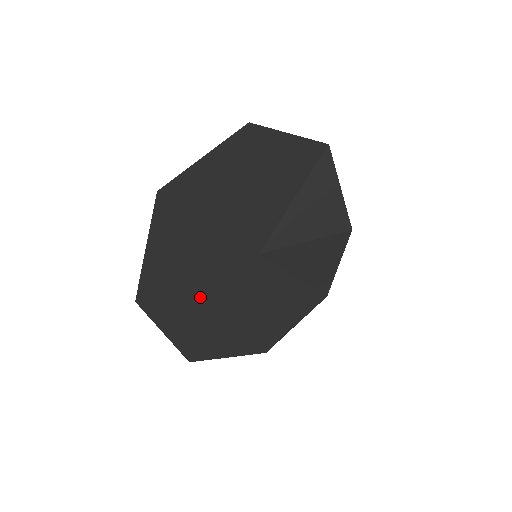
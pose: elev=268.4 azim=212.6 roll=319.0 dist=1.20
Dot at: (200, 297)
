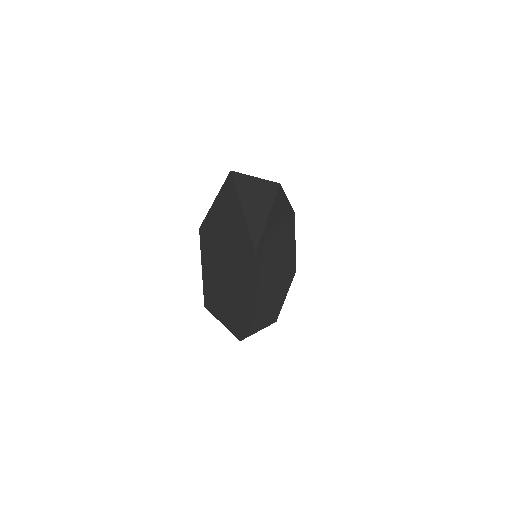
Dot at: (255, 302)
